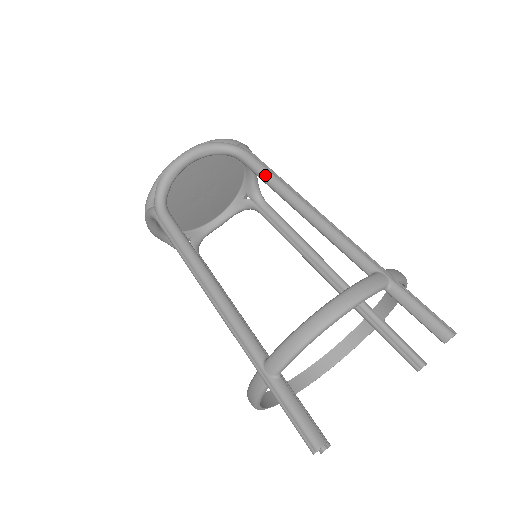
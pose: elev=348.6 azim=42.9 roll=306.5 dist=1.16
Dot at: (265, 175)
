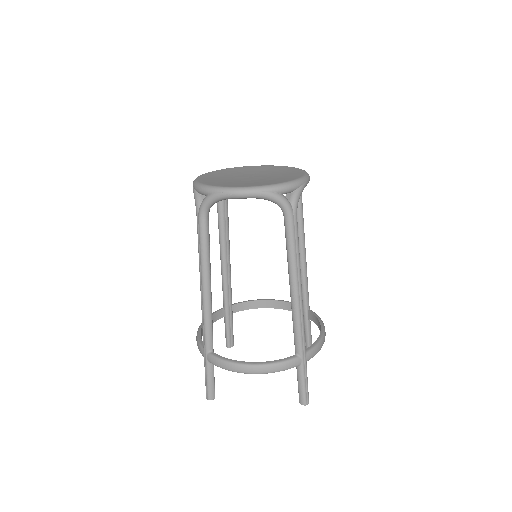
Dot at: (289, 247)
